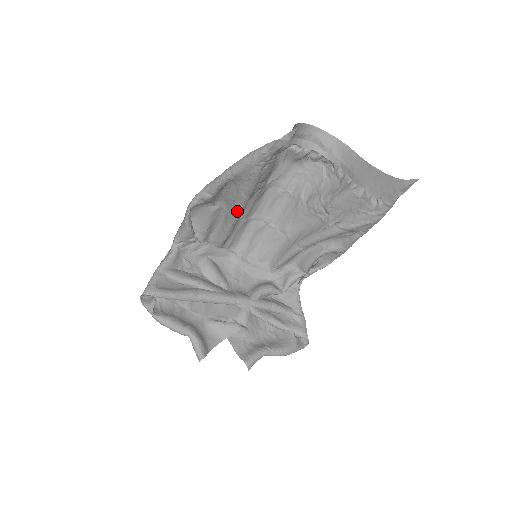
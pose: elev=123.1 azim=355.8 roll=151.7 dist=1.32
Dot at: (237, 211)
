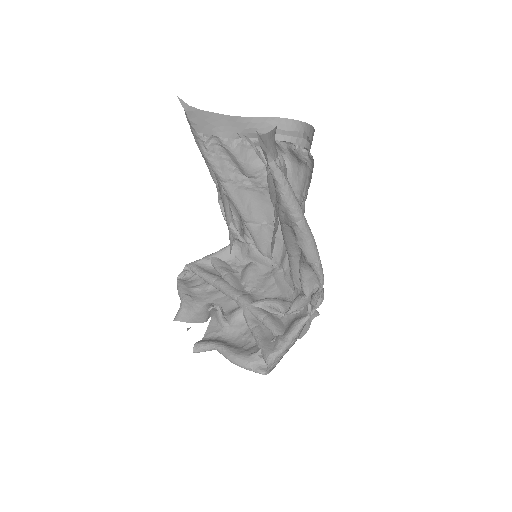
Dot at: (231, 201)
